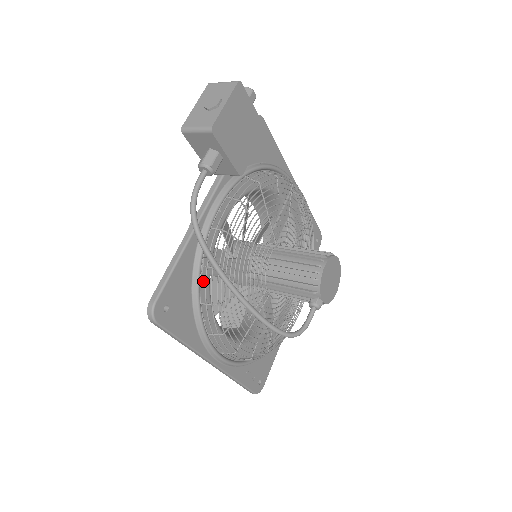
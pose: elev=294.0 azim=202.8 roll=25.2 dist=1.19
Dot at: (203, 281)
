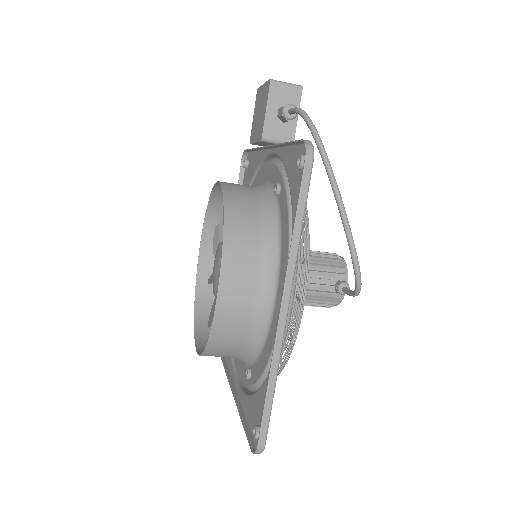
Dot at: (283, 198)
